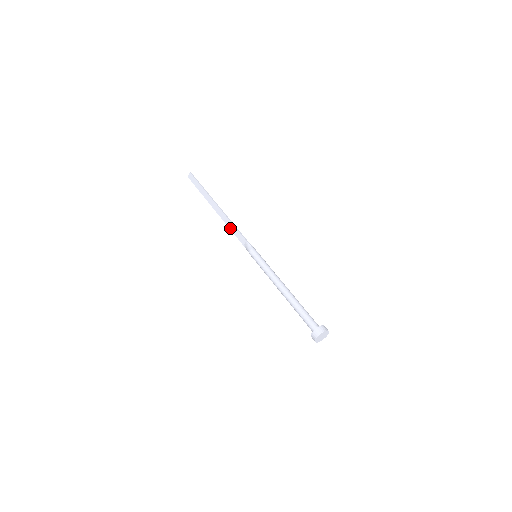
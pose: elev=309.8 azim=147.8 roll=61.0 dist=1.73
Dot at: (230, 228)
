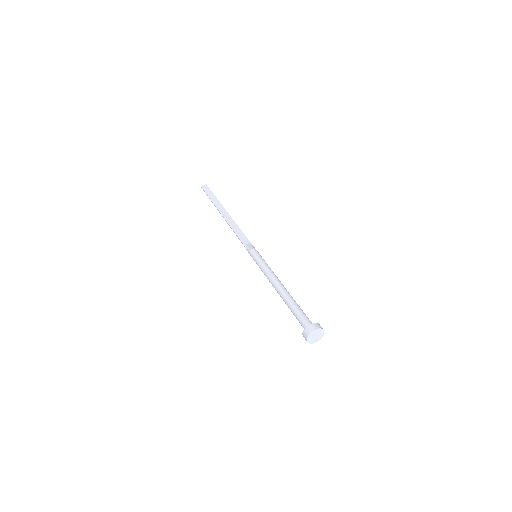
Dot at: (234, 229)
